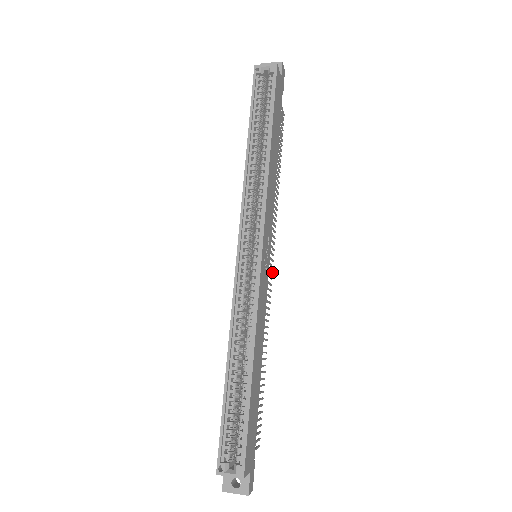
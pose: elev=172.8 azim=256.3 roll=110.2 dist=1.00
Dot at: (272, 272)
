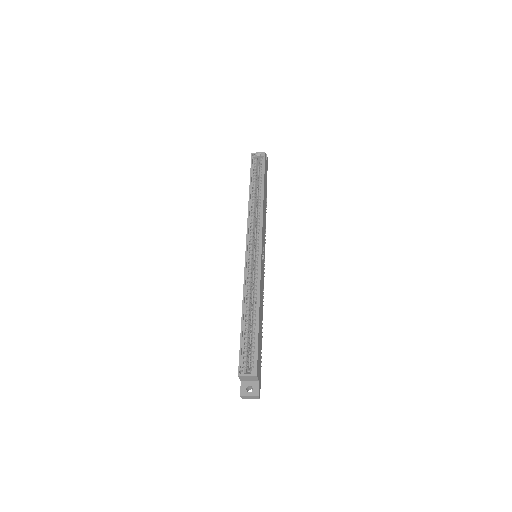
Dot at: occluded
